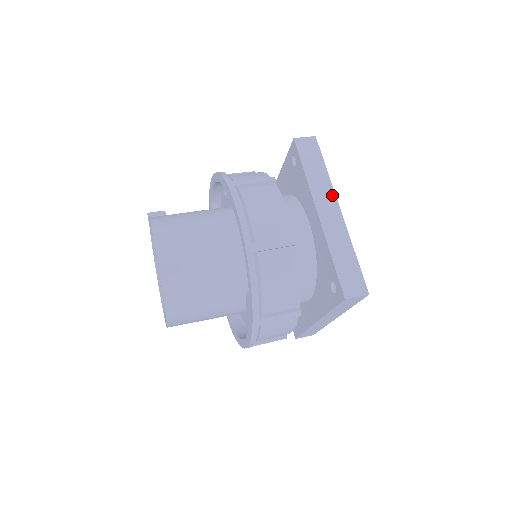
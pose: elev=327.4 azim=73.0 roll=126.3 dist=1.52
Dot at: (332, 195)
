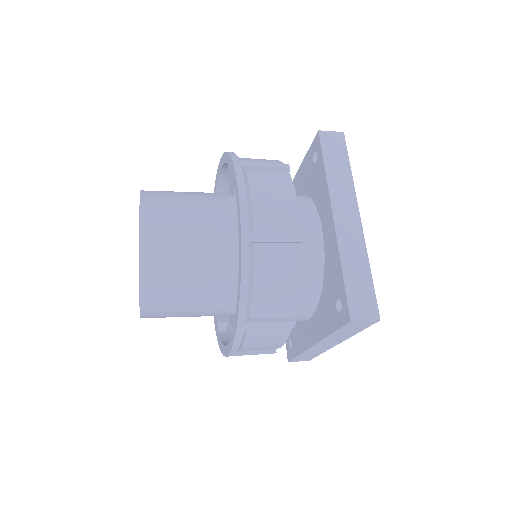
Dot at: occluded
